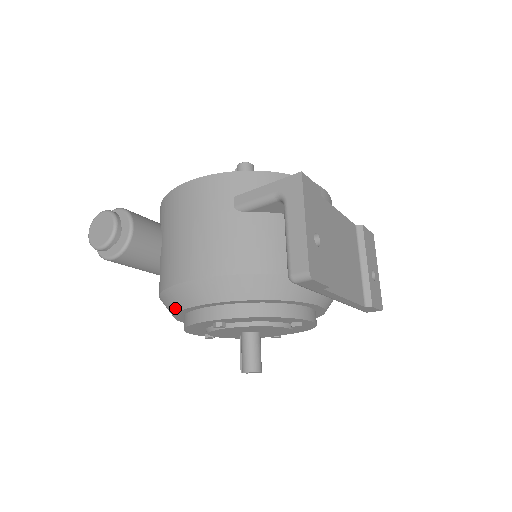
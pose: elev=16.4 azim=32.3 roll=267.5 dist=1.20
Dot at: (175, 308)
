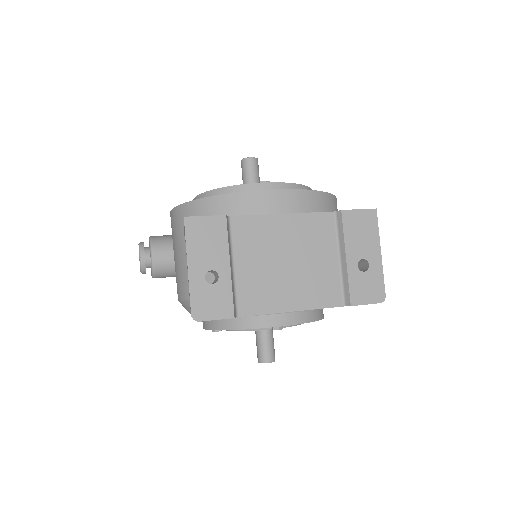
Dot at: occluded
